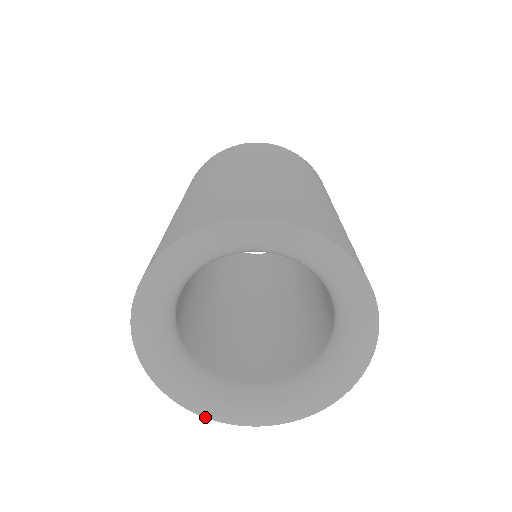
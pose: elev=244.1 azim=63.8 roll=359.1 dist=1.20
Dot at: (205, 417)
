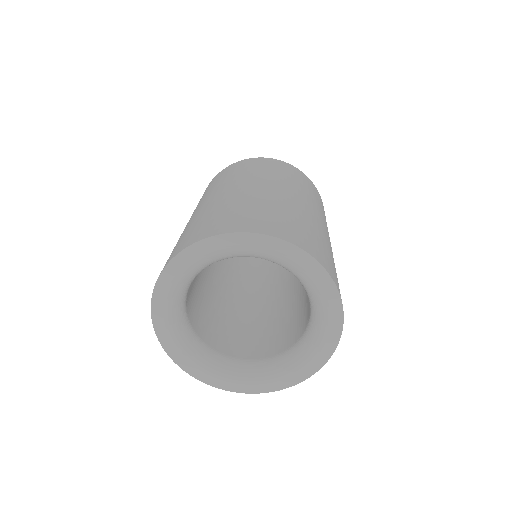
Dot at: (159, 340)
